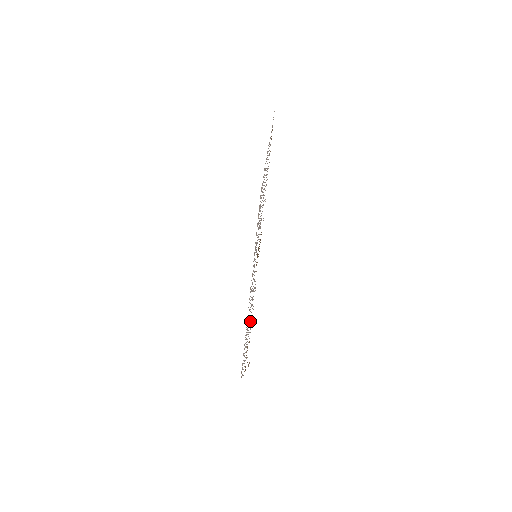
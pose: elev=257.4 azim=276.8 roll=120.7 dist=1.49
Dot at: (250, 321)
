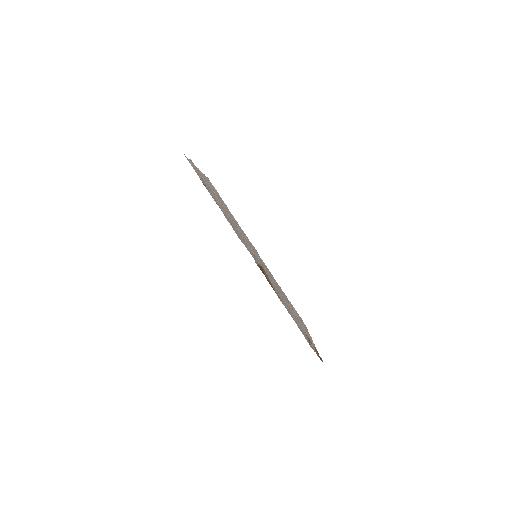
Dot at: (297, 323)
